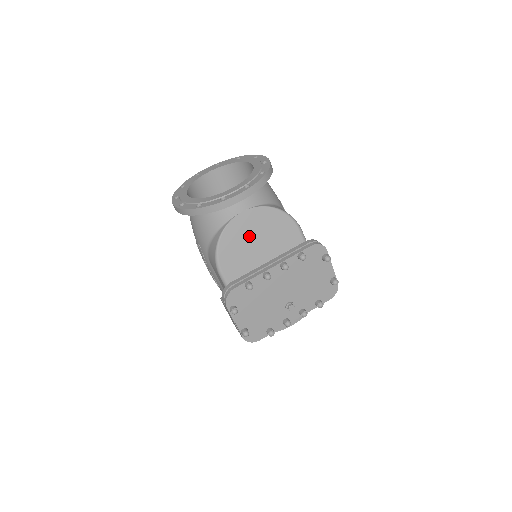
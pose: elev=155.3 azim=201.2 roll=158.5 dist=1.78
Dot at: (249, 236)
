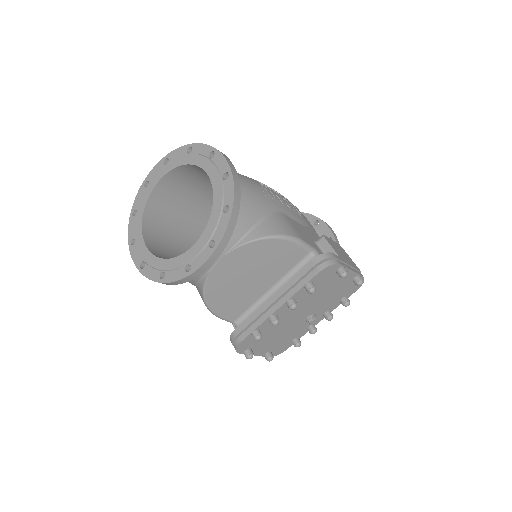
Dot at: (238, 277)
